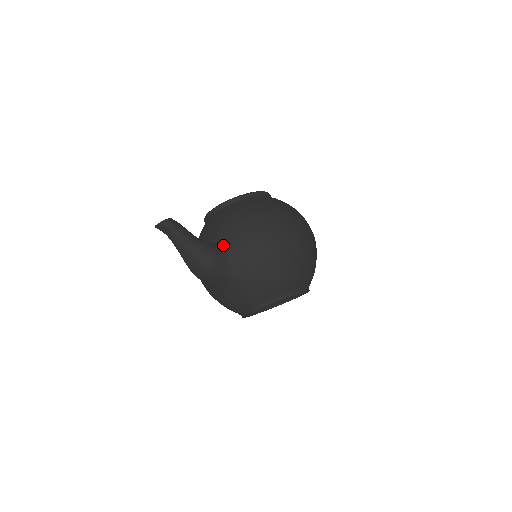
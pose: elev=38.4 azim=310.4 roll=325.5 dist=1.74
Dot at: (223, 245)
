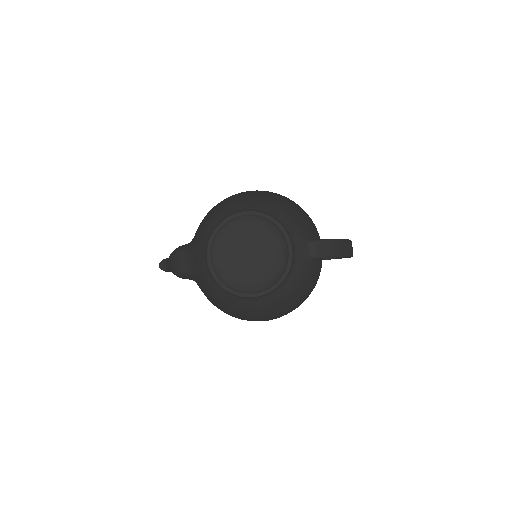
Dot at: occluded
